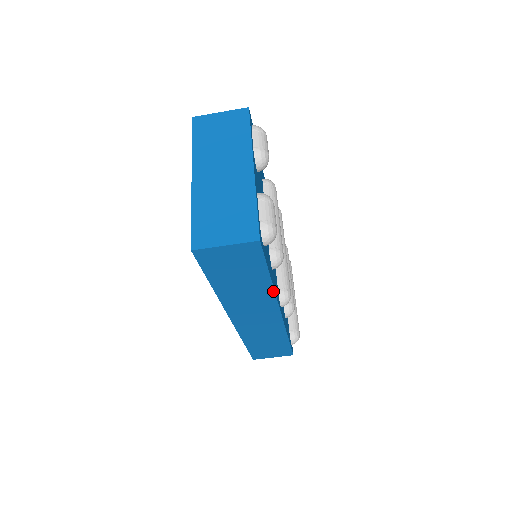
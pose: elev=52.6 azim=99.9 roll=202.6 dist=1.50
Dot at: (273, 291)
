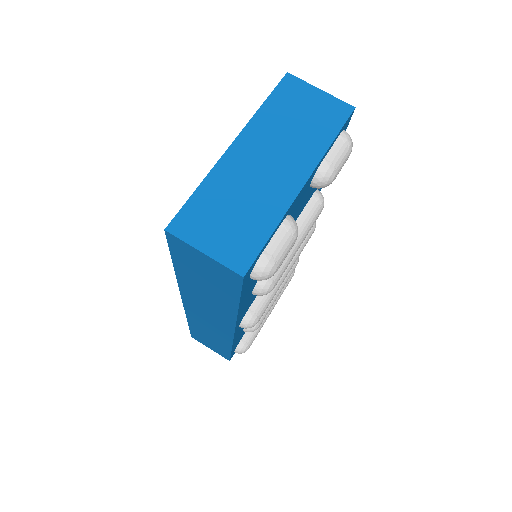
Dot at: (235, 316)
